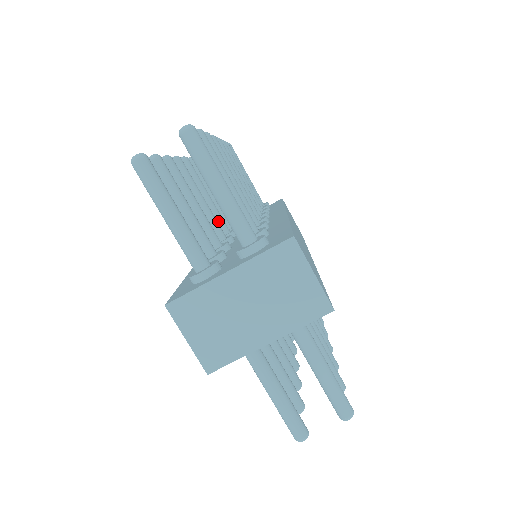
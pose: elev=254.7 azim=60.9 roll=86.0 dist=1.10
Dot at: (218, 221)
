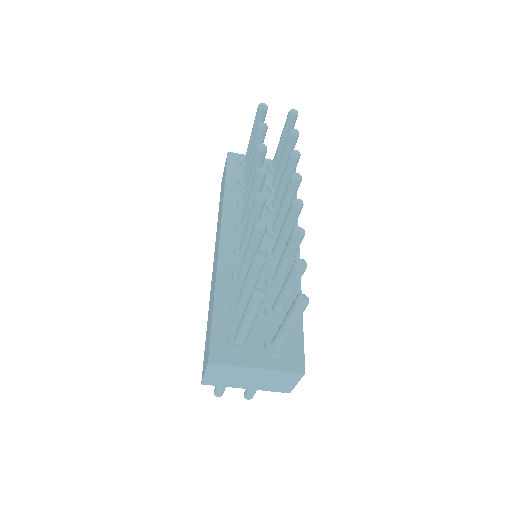
Dot at: occluded
